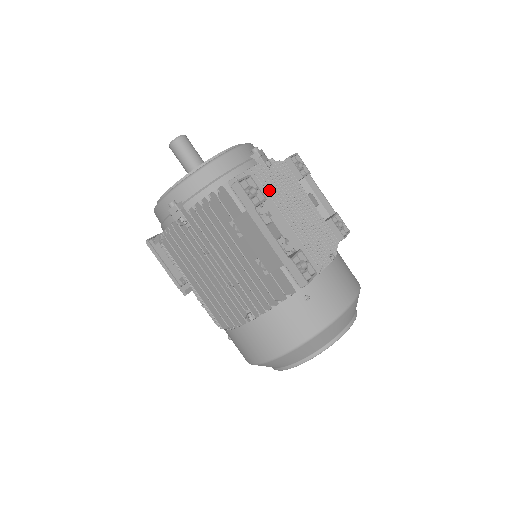
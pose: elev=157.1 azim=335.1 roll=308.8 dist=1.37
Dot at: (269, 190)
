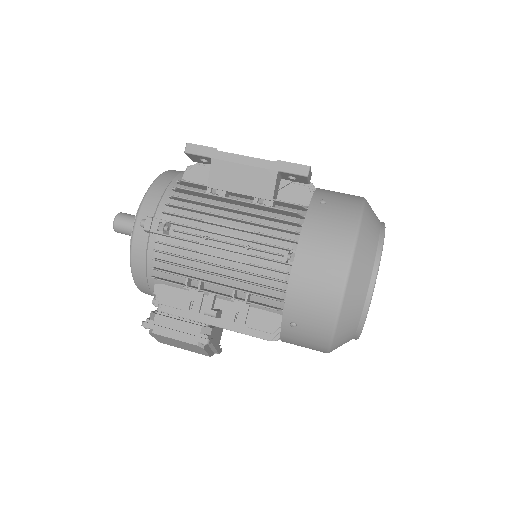
Dot at: occluded
